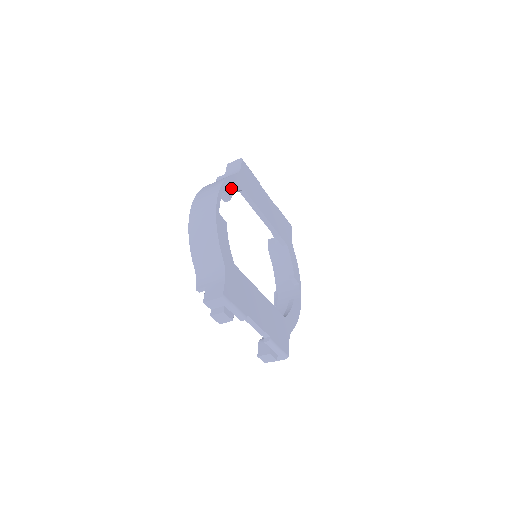
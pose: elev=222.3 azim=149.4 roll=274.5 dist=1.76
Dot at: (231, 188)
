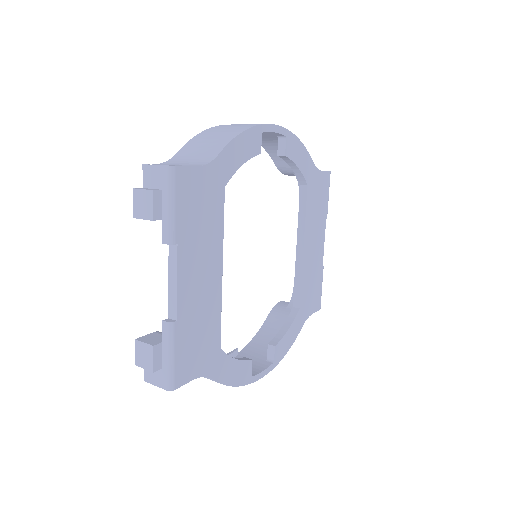
Dot at: (297, 155)
